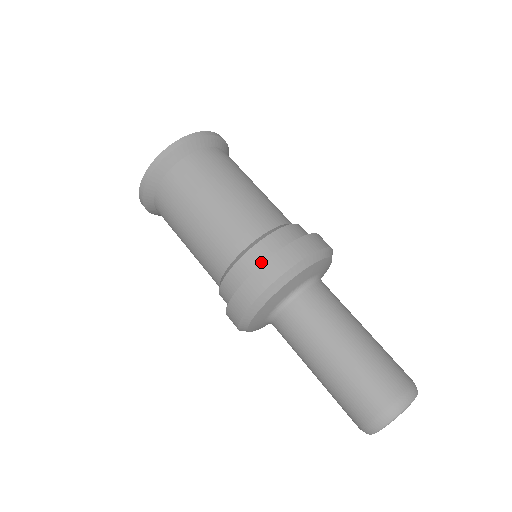
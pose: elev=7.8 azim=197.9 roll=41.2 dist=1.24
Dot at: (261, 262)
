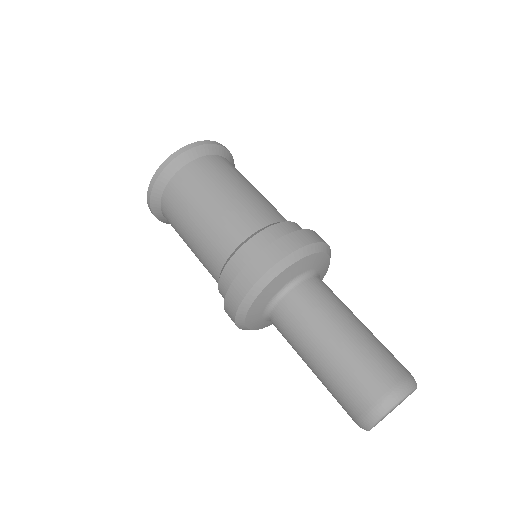
Dot at: occluded
